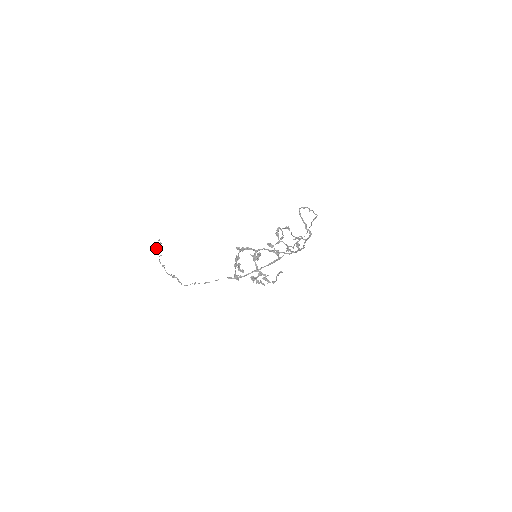
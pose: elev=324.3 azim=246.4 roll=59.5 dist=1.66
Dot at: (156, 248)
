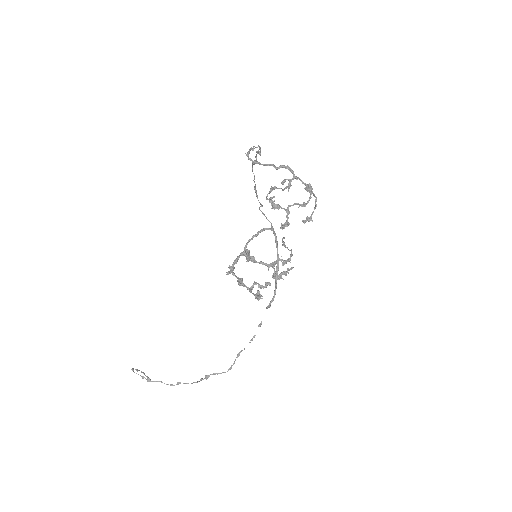
Dot at: occluded
